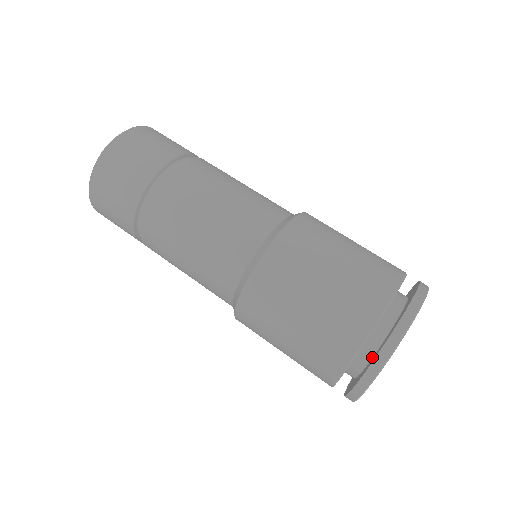
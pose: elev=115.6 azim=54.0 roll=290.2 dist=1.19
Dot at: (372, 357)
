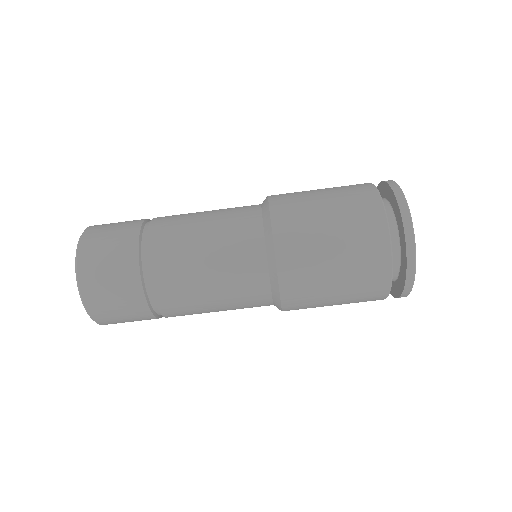
Dot at: (400, 256)
